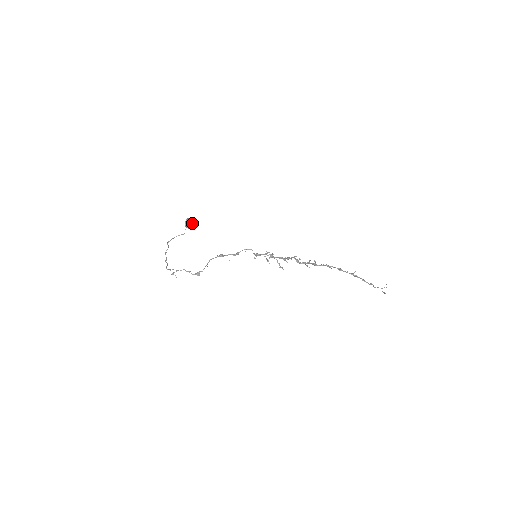
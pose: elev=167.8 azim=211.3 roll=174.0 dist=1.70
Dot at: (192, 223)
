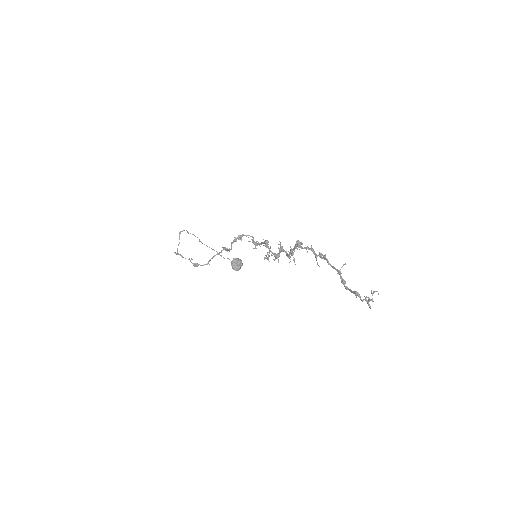
Dot at: (240, 264)
